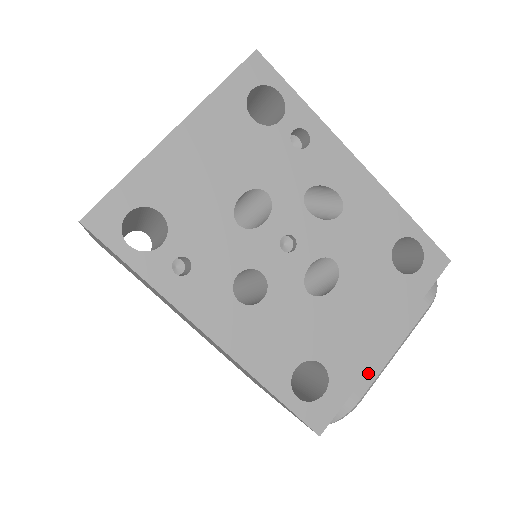
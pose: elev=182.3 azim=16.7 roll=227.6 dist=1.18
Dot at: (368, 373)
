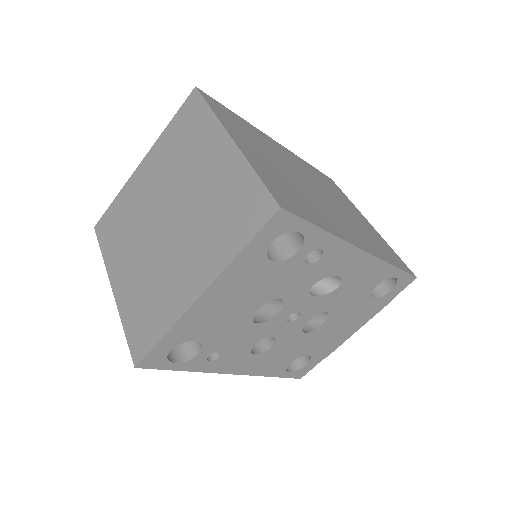
Dot at: occluded
